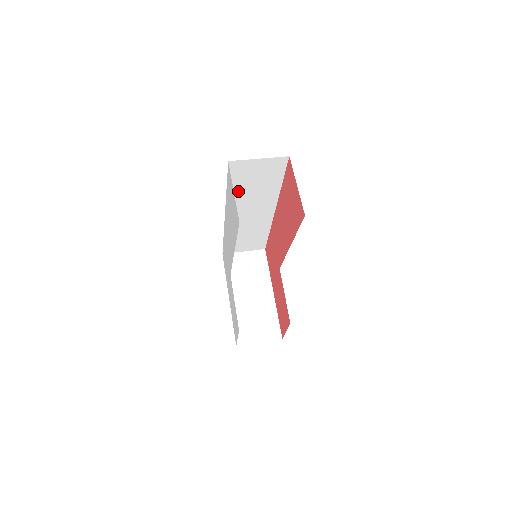
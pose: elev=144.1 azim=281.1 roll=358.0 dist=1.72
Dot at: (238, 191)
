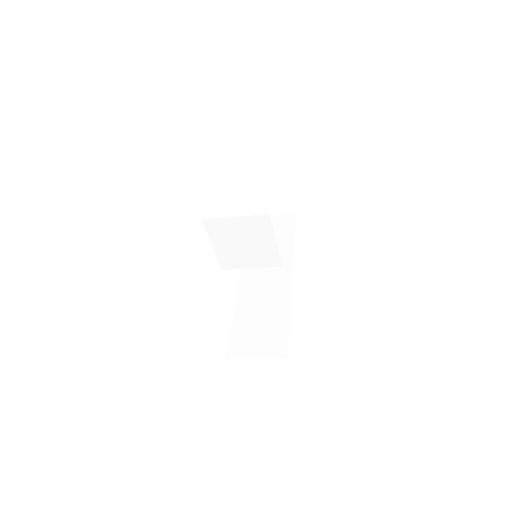
Dot at: occluded
